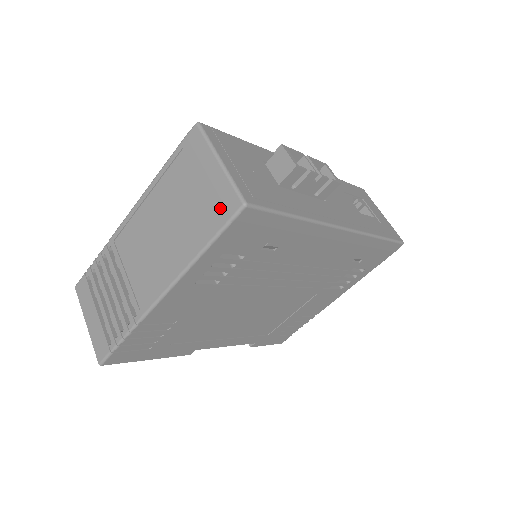
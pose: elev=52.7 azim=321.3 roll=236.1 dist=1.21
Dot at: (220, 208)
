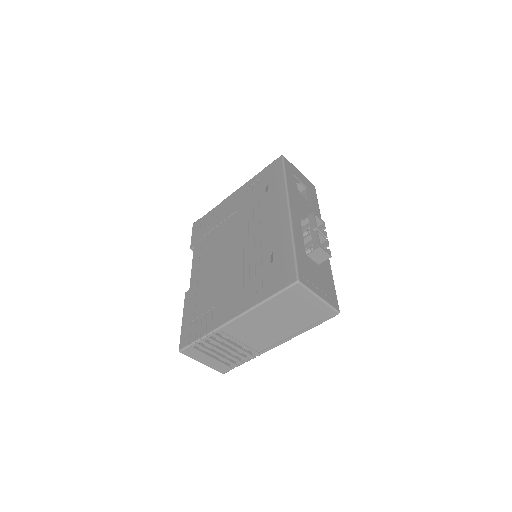
Dot at: (323, 316)
